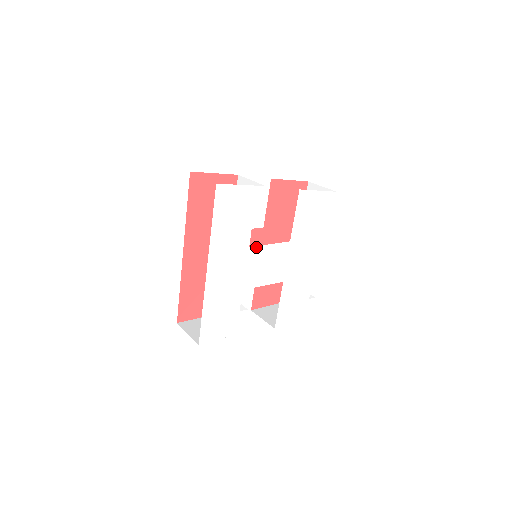
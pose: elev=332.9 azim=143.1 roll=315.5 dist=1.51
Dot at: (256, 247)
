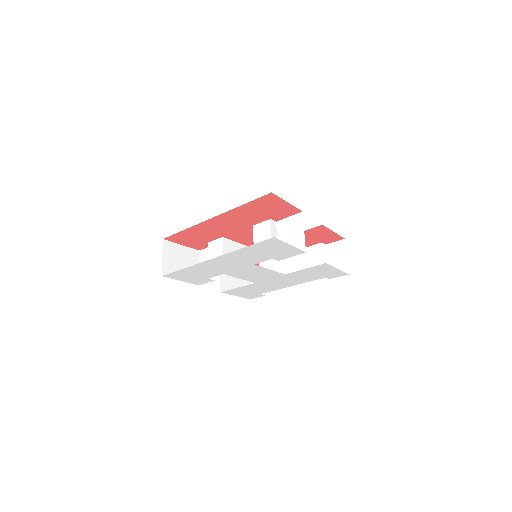
Dot at: (259, 266)
